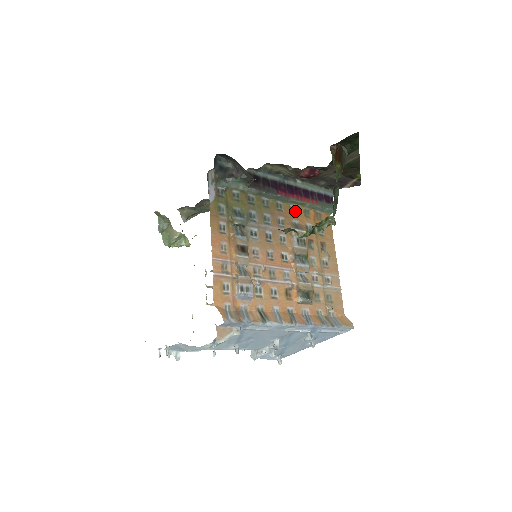
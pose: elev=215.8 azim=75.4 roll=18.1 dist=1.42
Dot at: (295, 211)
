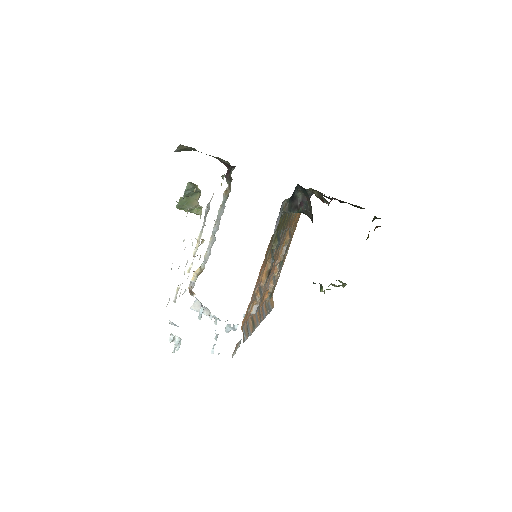
Dot at: (293, 217)
